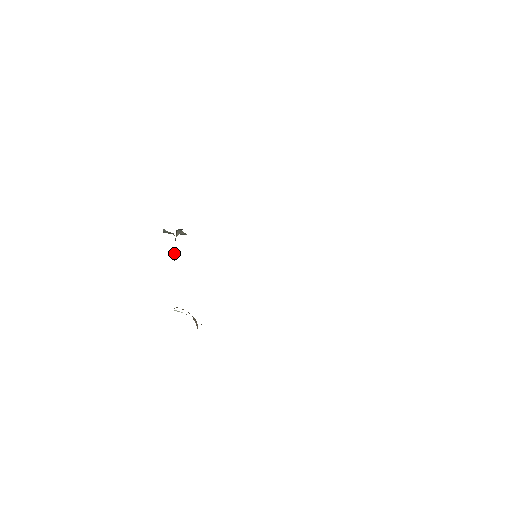
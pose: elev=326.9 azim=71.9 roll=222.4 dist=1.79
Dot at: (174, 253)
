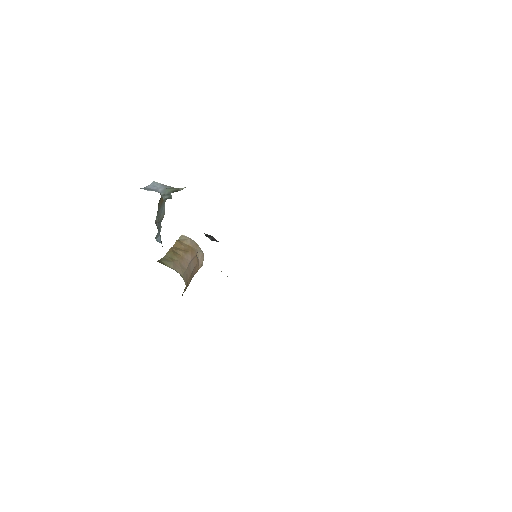
Dot at: (157, 220)
